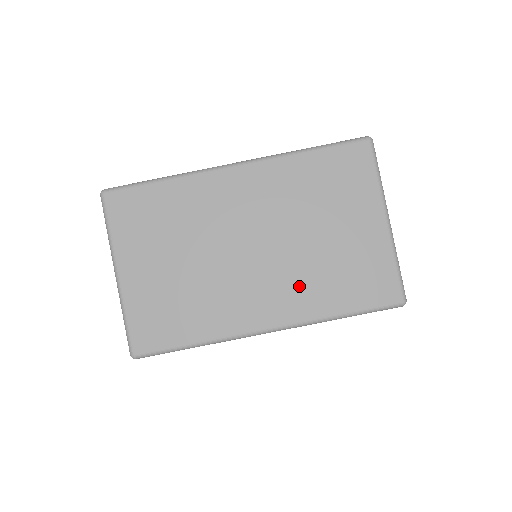
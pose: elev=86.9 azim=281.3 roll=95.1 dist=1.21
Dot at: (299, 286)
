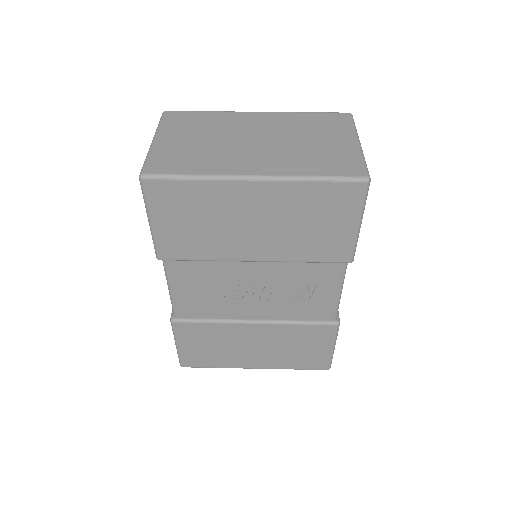
Dot at: (285, 160)
